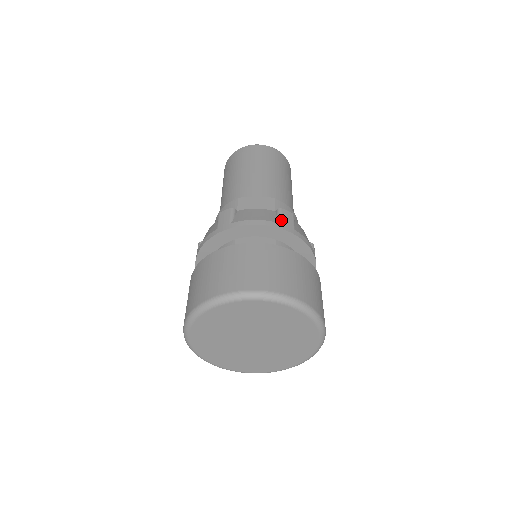
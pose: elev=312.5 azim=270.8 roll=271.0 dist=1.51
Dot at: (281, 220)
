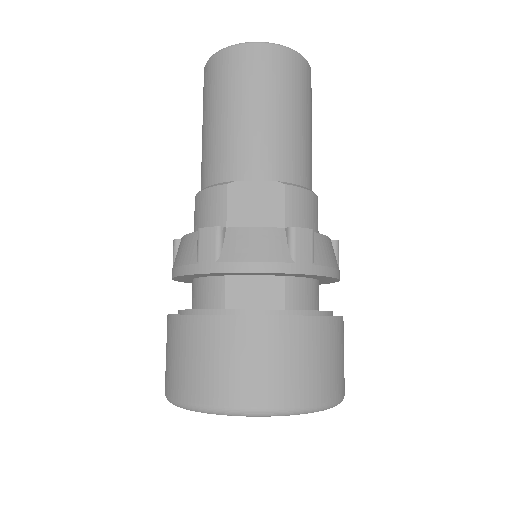
Dot at: (294, 254)
